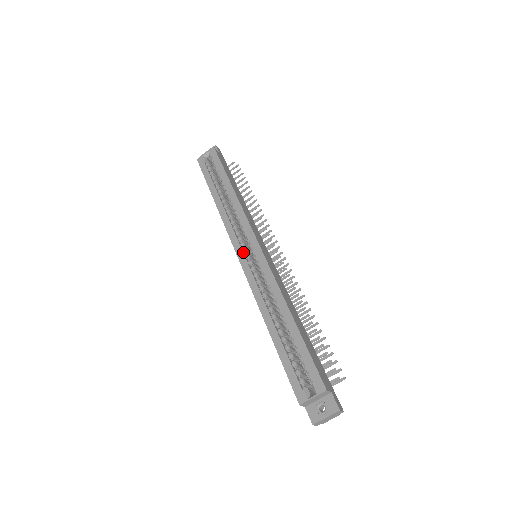
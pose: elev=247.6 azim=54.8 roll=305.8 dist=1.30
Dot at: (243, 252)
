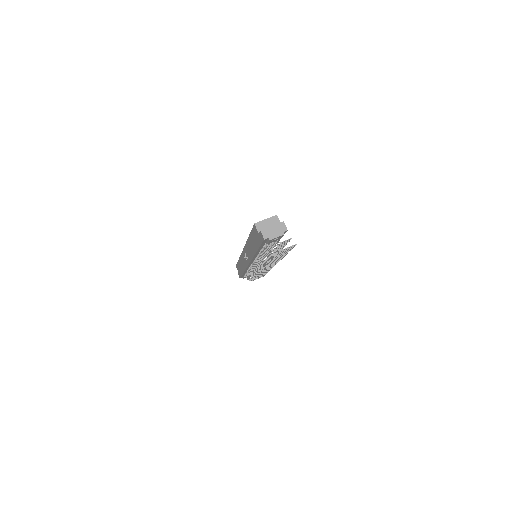
Dot at: occluded
